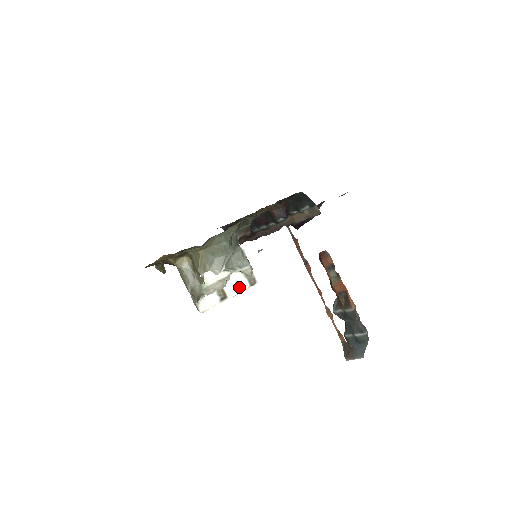
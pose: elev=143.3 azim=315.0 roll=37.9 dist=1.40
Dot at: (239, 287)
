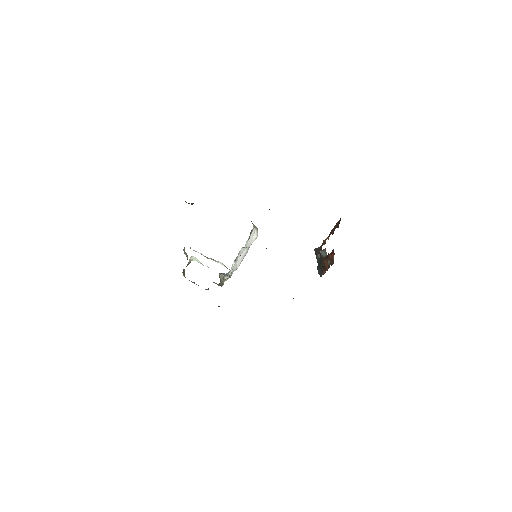
Dot at: (222, 264)
